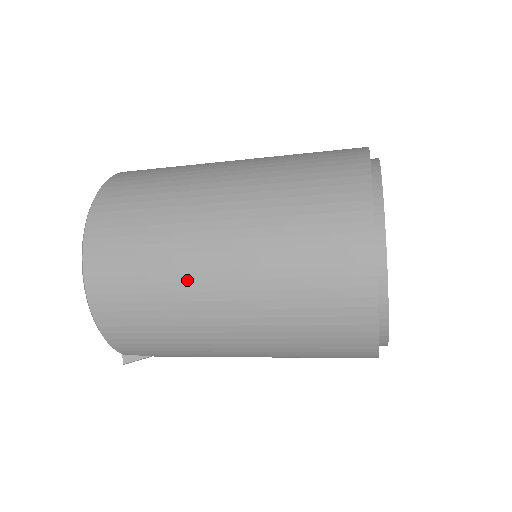
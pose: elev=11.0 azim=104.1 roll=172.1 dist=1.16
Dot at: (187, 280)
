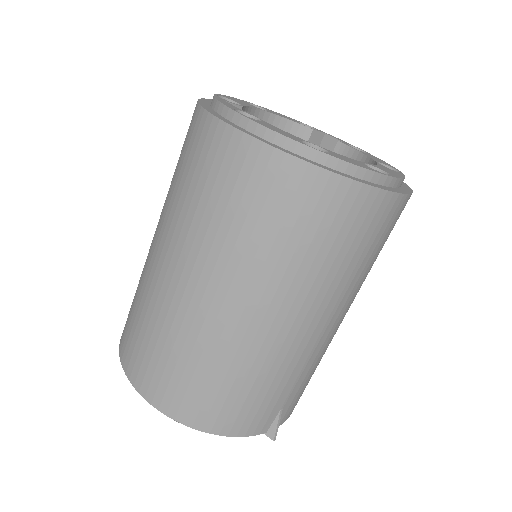
Dot at: (199, 326)
